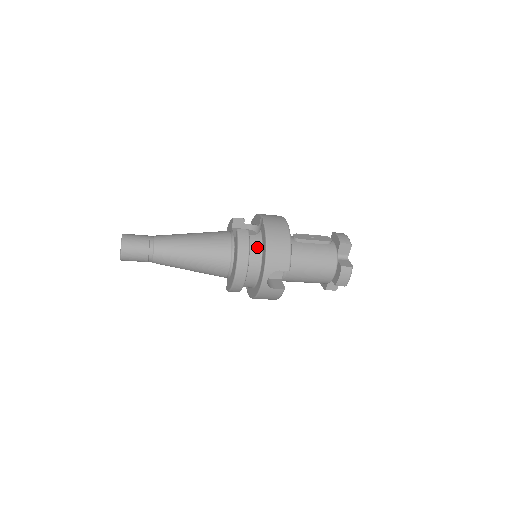
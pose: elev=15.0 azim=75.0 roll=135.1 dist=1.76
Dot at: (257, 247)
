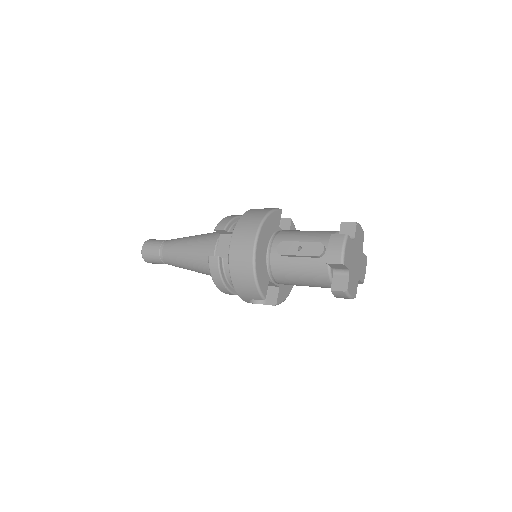
Dot at: occluded
